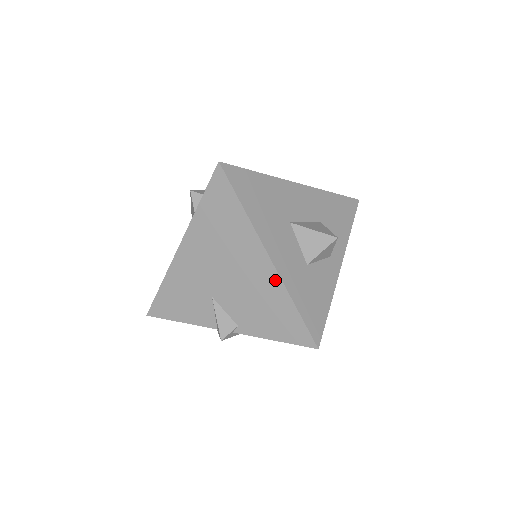
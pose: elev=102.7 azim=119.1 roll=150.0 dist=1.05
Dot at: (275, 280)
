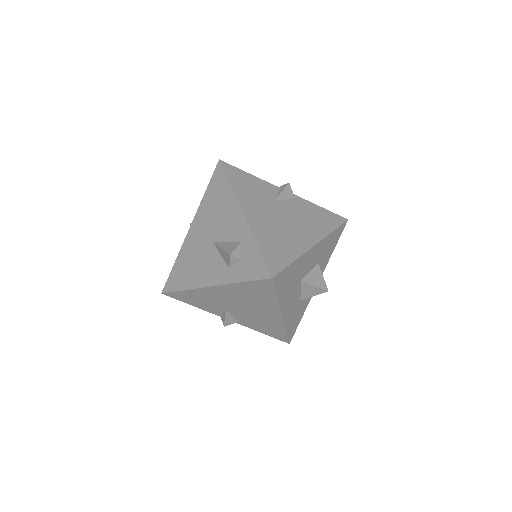
Dot at: (279, 322)
